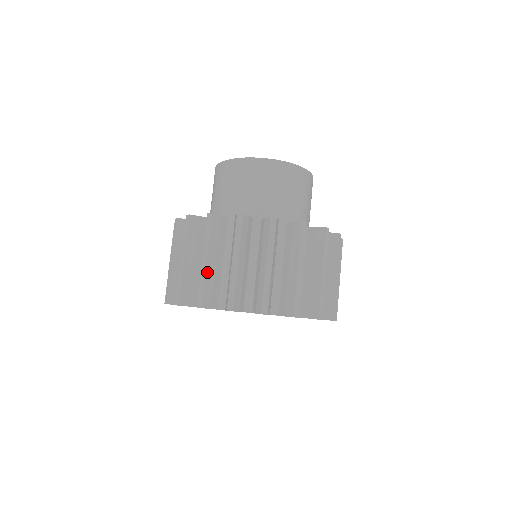
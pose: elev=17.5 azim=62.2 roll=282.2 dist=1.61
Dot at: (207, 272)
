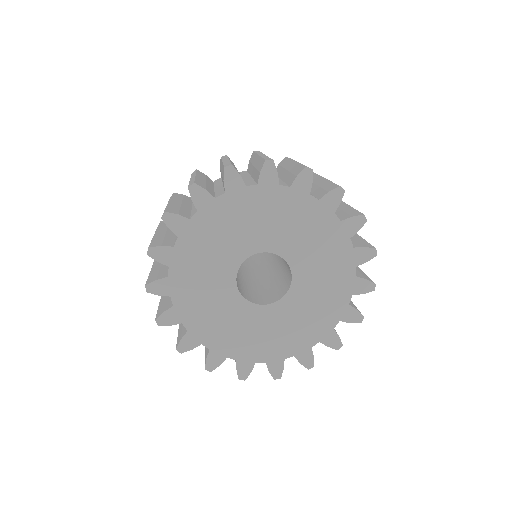
Dot at: occluded
